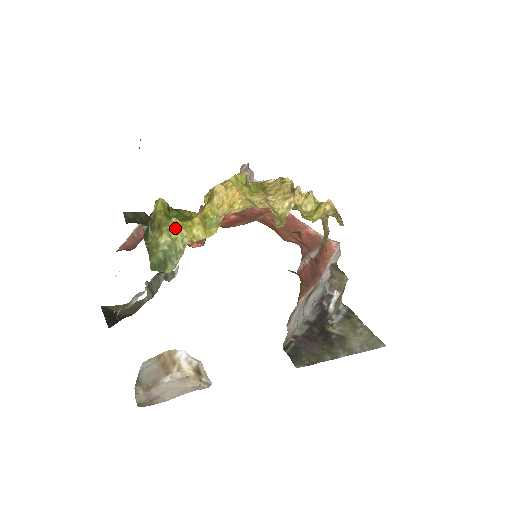
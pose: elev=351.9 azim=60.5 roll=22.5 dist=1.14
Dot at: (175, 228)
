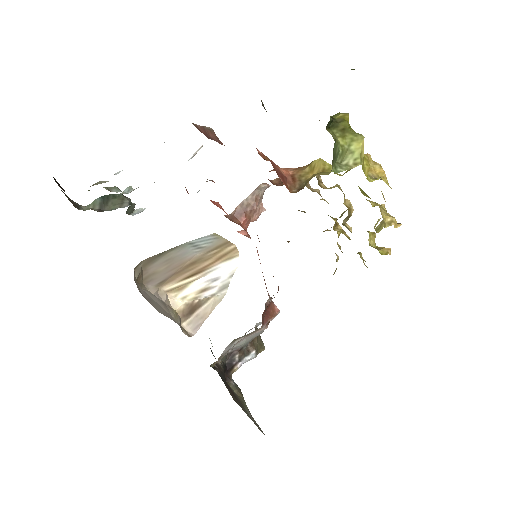
Dot at: (361, 143)
